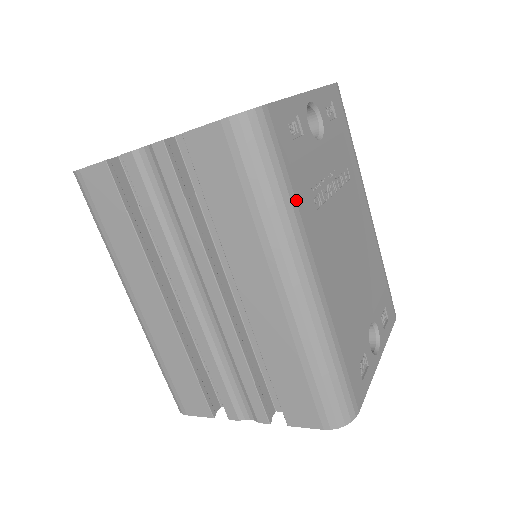
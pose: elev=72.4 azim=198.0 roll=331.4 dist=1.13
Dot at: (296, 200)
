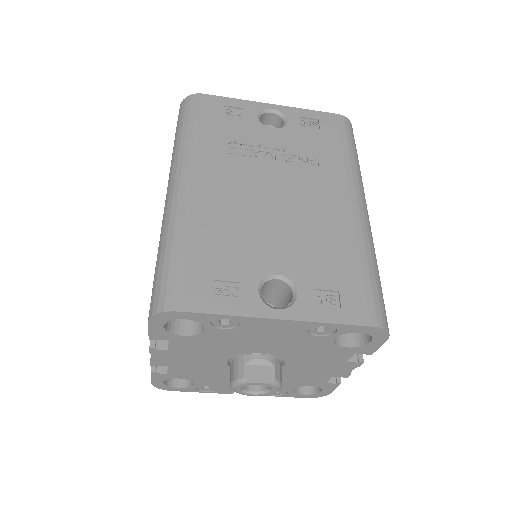
Dot at: (199, 138)
